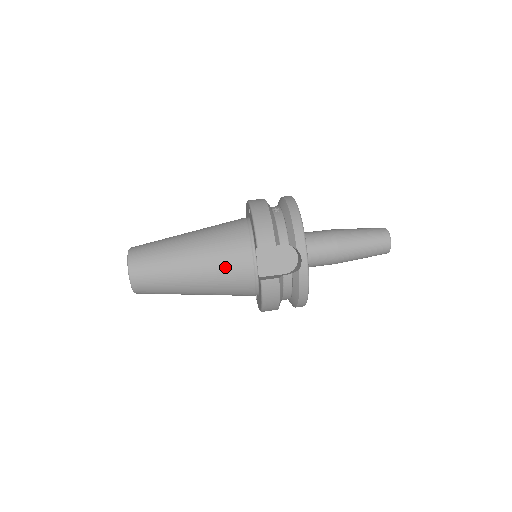
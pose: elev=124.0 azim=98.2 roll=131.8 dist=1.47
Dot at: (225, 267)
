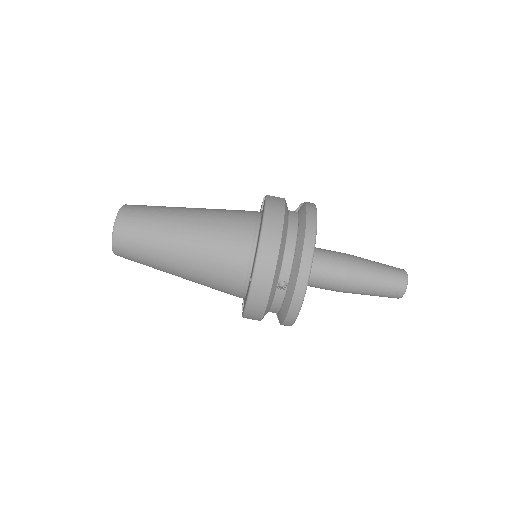
Dot at: occluded
